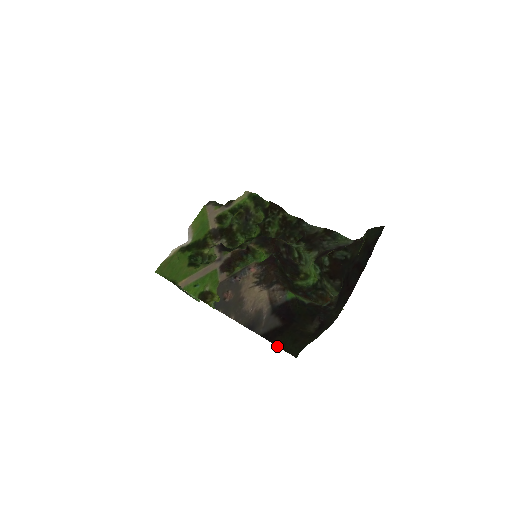
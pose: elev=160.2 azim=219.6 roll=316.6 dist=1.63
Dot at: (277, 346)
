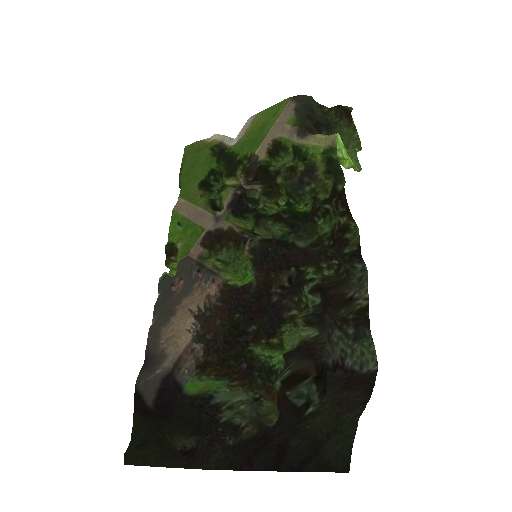
Dot at: (133, 422)
